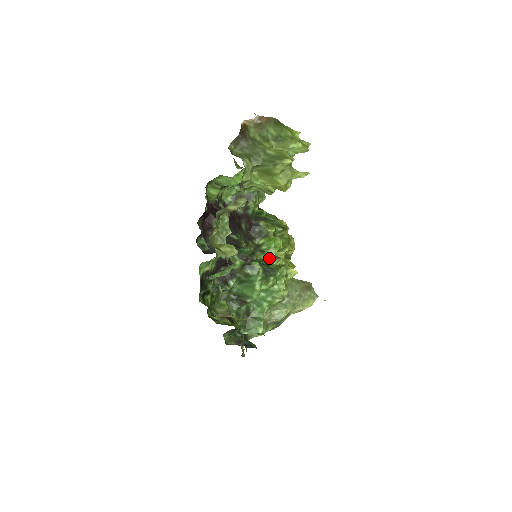
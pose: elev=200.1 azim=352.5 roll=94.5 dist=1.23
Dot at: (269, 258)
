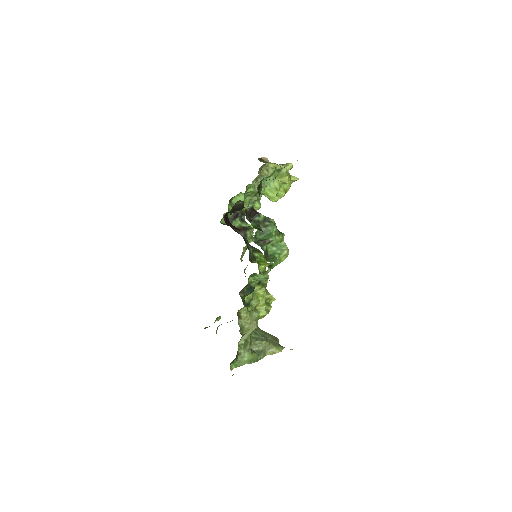
Dot at: (262, 266)
